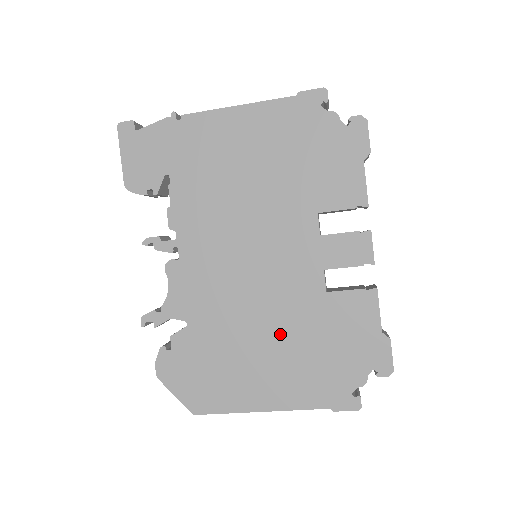
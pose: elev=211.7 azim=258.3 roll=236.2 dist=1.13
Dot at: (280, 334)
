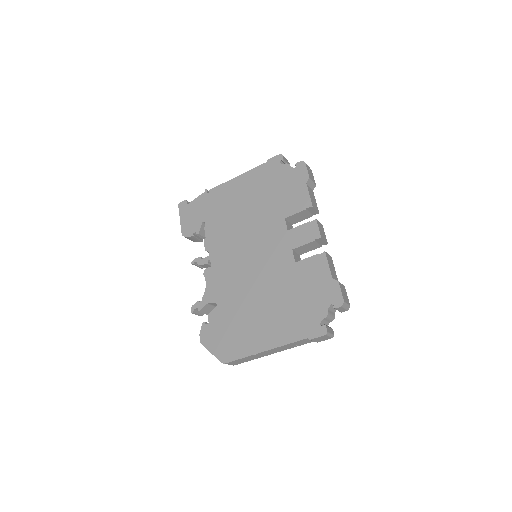
Dot at: (271, 296)
